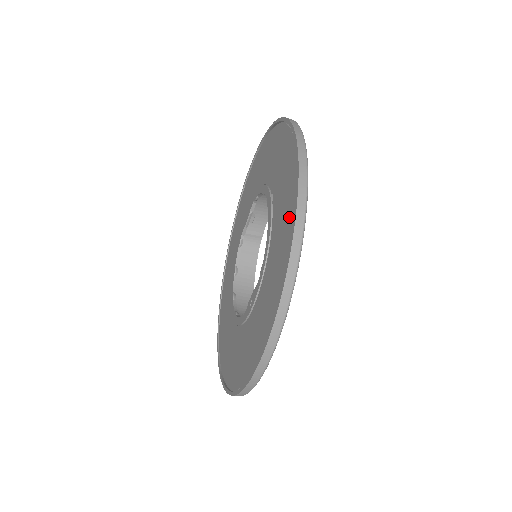
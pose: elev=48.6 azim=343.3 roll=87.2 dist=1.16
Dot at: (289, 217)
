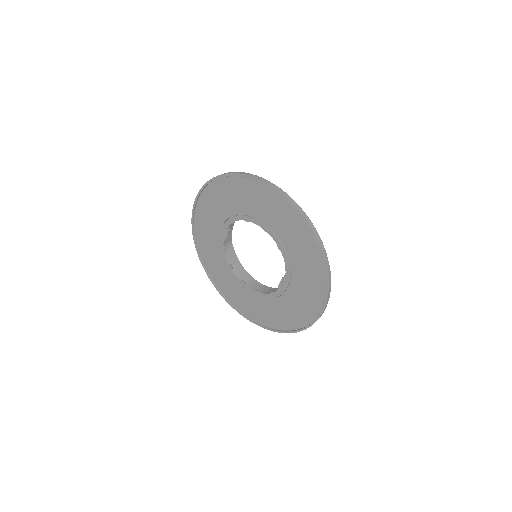
Dot at: (307, 241)
